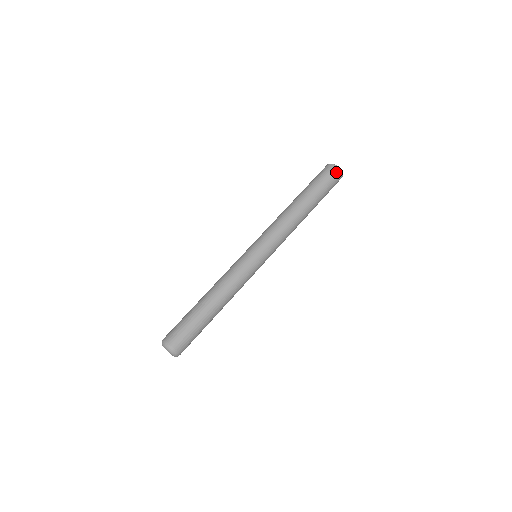
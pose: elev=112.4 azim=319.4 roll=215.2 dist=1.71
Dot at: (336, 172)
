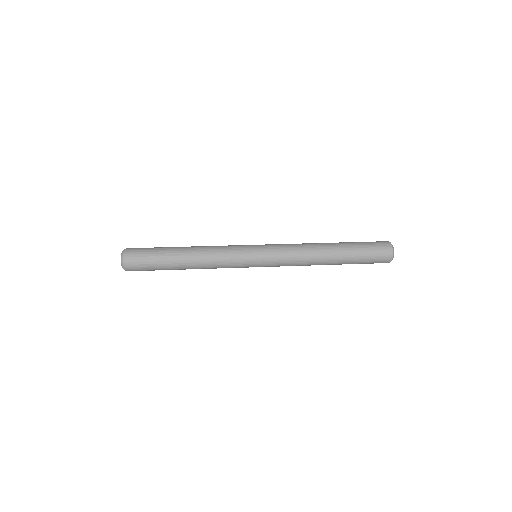
Dot at: (386, 246)
